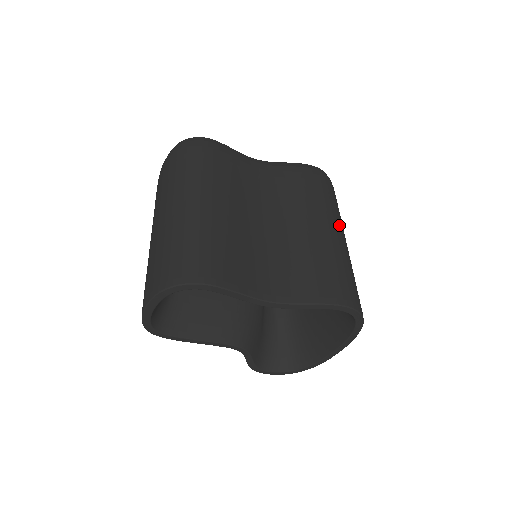
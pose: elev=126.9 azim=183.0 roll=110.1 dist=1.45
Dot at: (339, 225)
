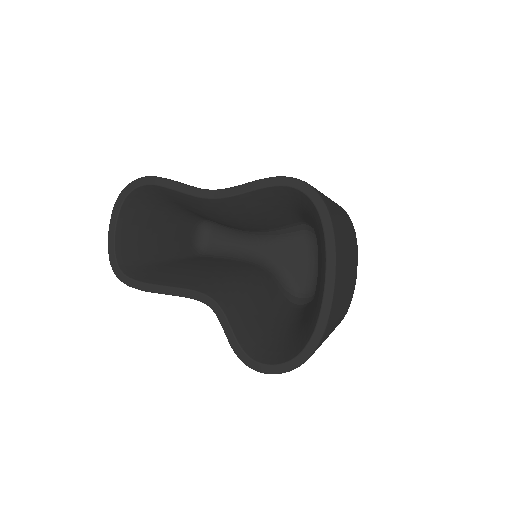
Dot at: occluded
